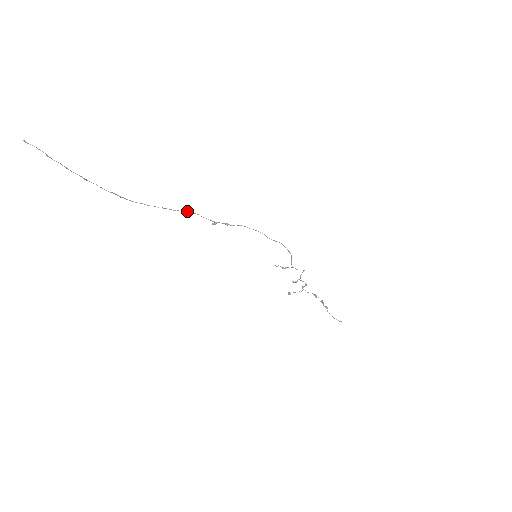
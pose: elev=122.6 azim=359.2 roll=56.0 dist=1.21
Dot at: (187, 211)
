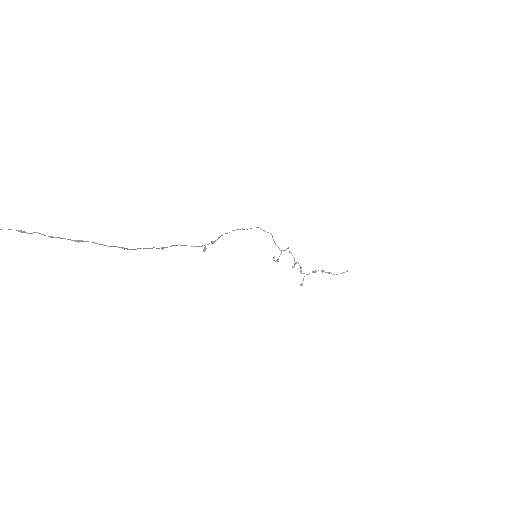
Dot at: occluded
